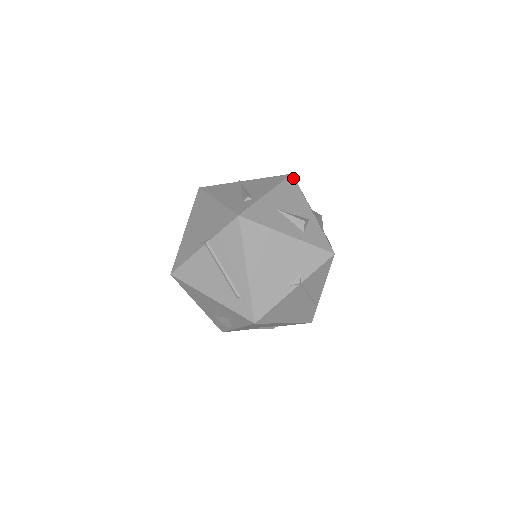
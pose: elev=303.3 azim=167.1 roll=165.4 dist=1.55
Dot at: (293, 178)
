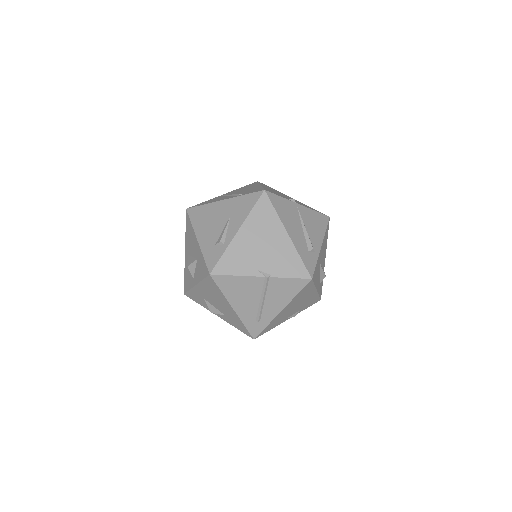
Dot at: occluded
